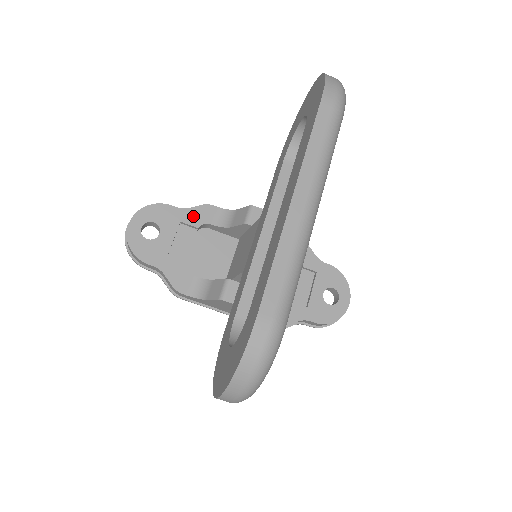
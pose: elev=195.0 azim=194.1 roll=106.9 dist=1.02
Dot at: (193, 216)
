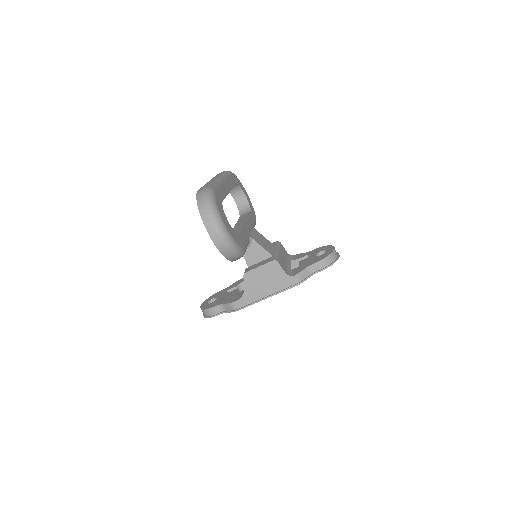
Dot at: (232, 286)
